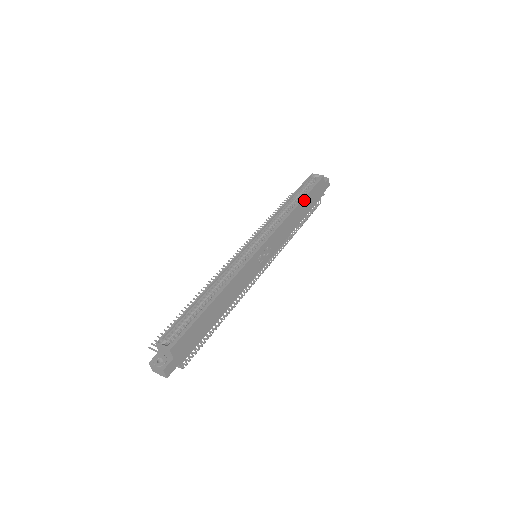
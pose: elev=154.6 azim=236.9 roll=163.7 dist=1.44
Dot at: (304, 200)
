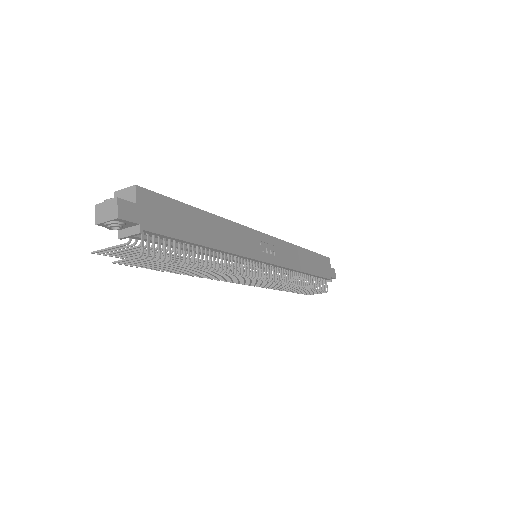
Dot at: (310, 254)
